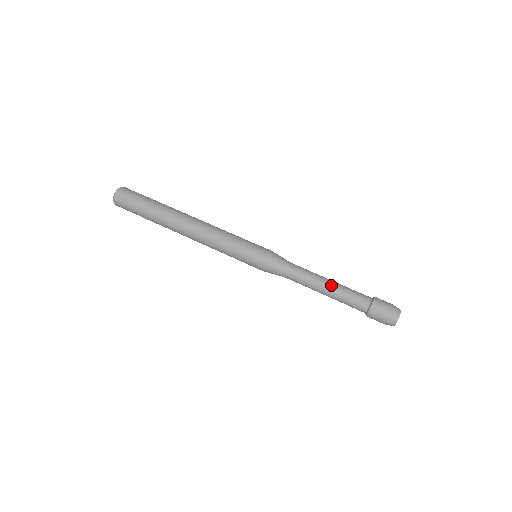
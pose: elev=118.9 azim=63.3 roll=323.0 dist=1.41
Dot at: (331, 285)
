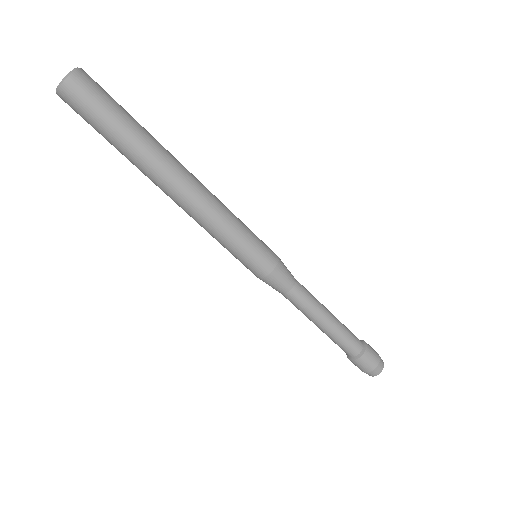
Dot at: (332, 320)
